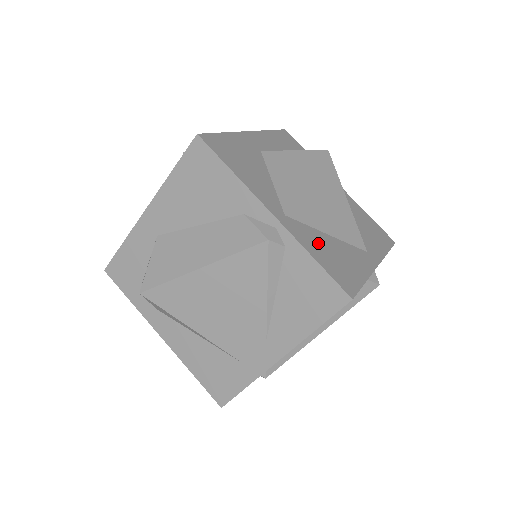
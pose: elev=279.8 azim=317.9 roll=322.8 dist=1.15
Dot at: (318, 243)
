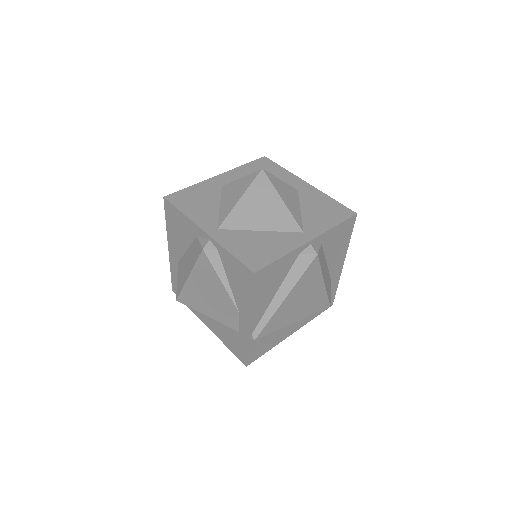
Dot at: (242, 240)
